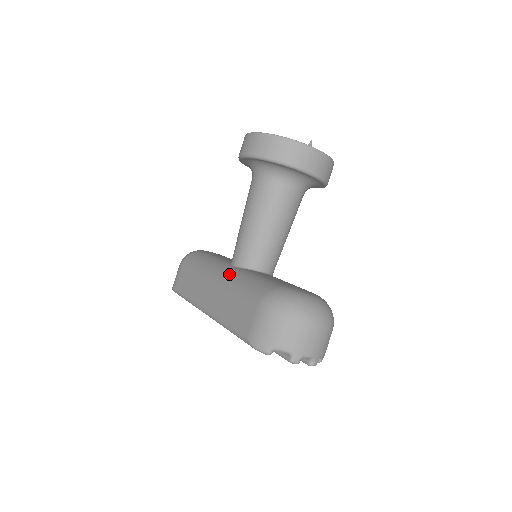
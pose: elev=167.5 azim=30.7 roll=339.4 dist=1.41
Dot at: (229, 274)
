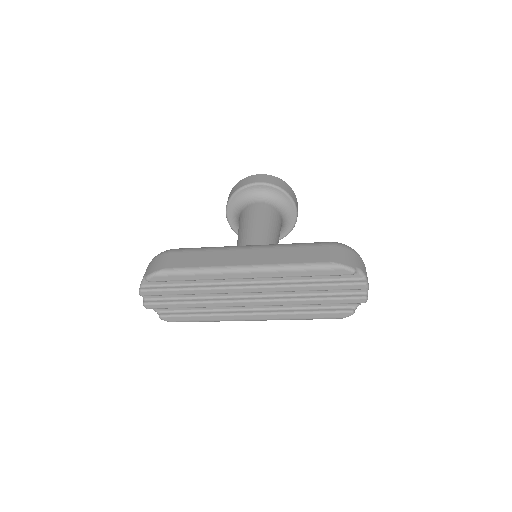
Dot at: occluded
